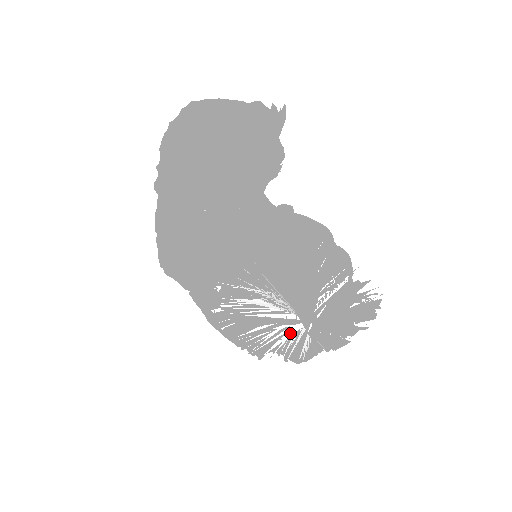
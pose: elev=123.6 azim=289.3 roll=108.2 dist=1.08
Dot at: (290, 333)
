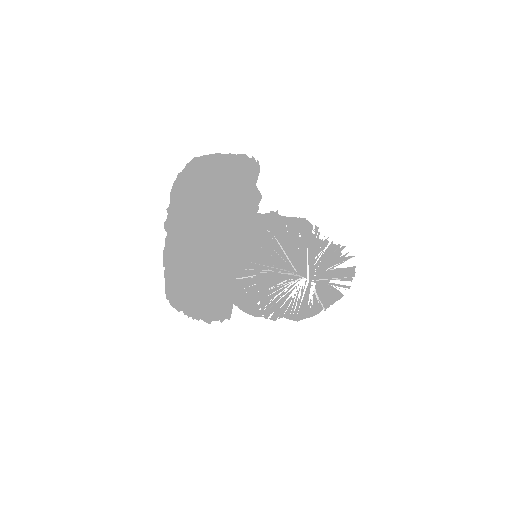
Dot at: (298, 287)
